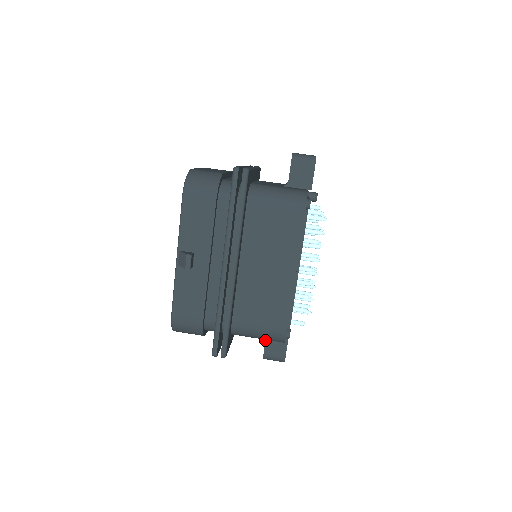
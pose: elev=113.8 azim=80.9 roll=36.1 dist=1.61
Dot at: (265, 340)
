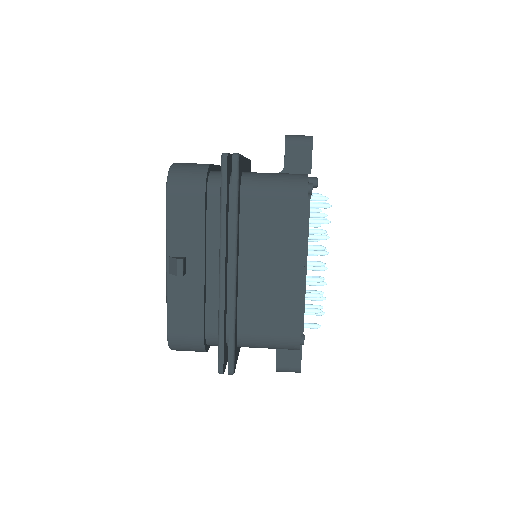
Dot at: (276, 350)
